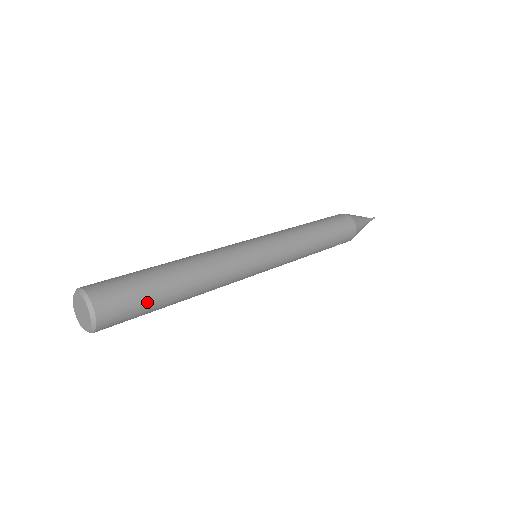
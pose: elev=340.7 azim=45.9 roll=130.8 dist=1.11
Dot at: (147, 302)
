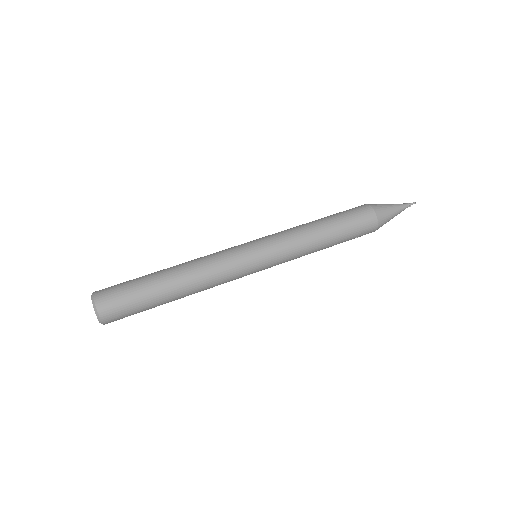
Dot at: (142, 307)
